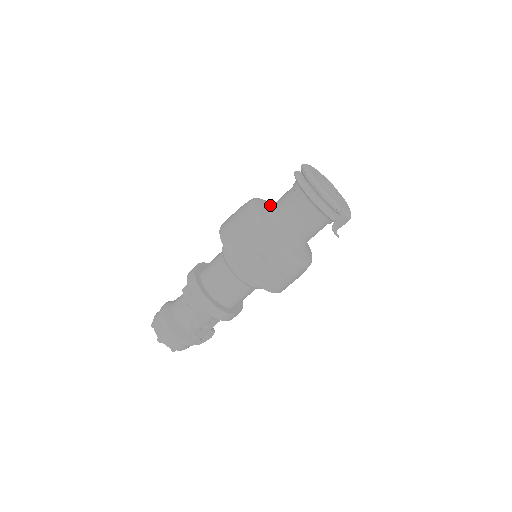
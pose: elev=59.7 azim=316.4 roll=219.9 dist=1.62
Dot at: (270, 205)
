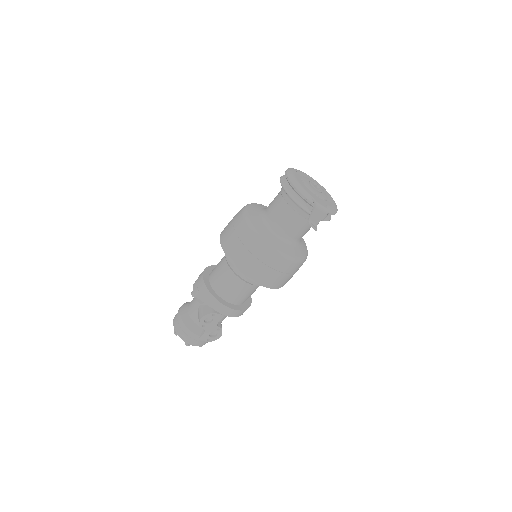
Dot at: occluded
